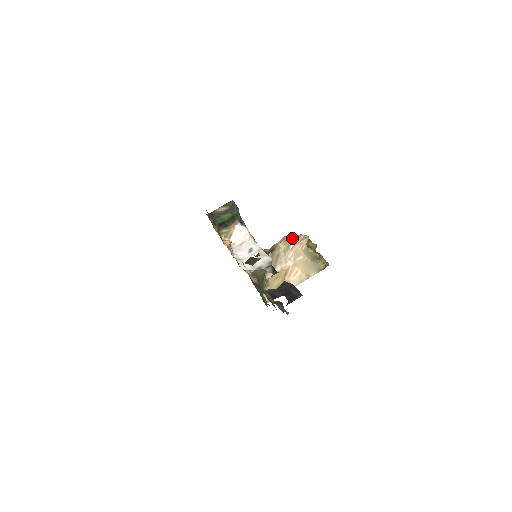
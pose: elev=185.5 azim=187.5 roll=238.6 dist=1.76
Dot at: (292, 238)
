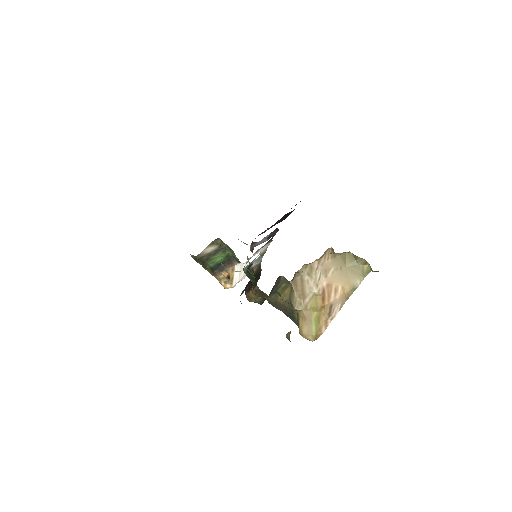
Dot at: occluded
